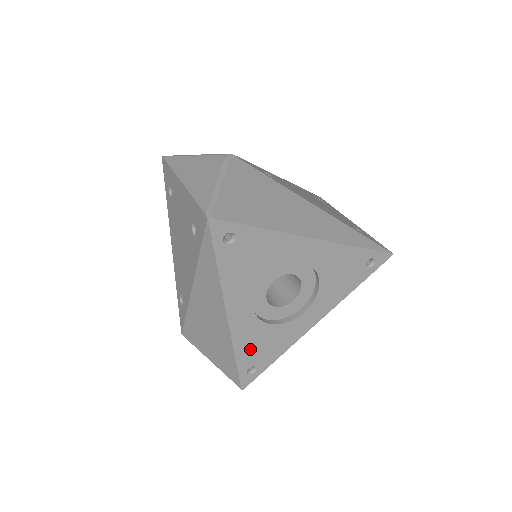
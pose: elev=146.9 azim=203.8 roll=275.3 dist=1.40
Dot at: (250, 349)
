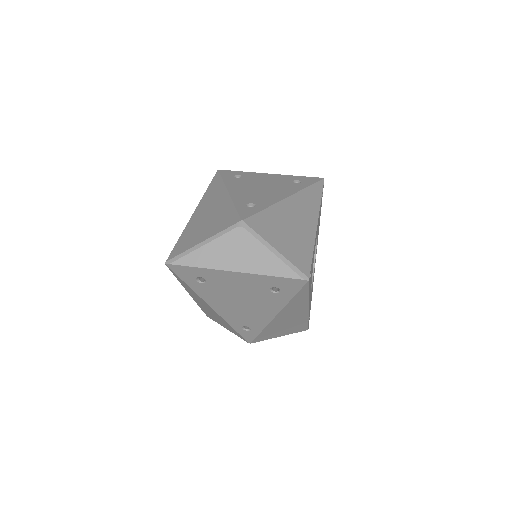
Dot at: occluded
